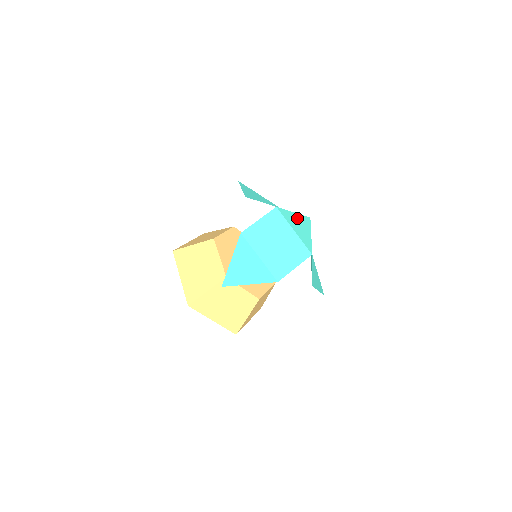
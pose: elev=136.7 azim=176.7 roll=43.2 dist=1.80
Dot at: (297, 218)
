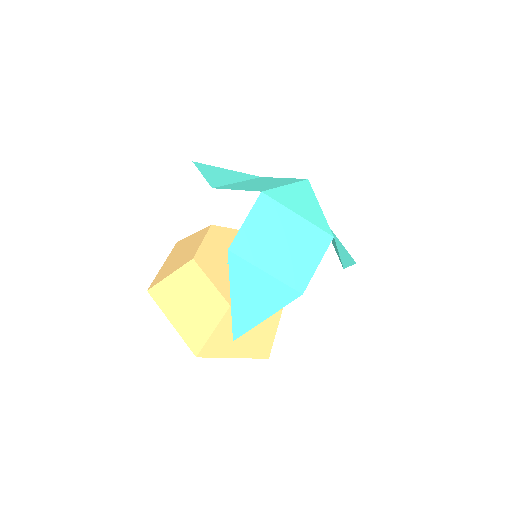
Dot at: (293, 191)
